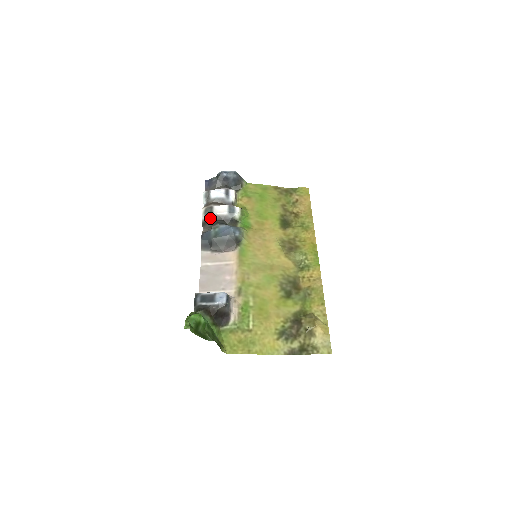
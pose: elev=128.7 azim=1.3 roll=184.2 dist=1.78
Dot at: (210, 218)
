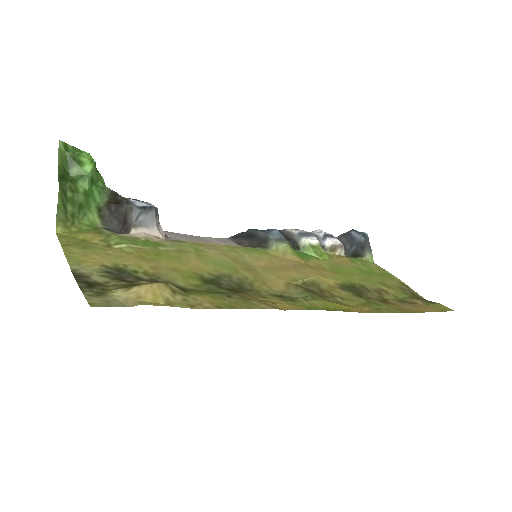
Dot at: (278, 230)
